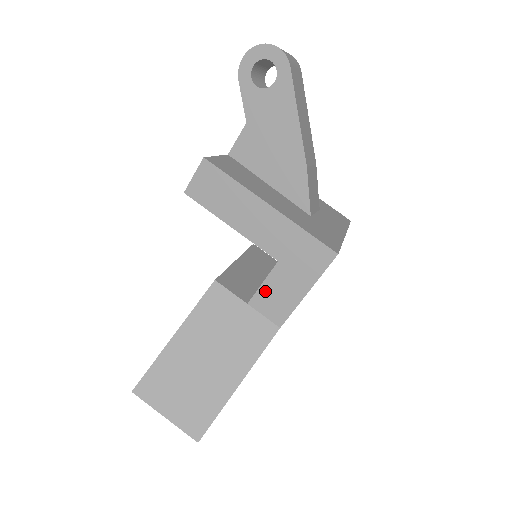
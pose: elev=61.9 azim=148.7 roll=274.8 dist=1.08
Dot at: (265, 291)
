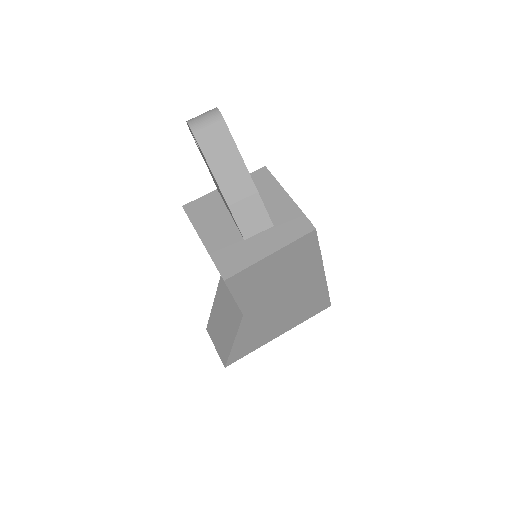
Dot at: occluded
